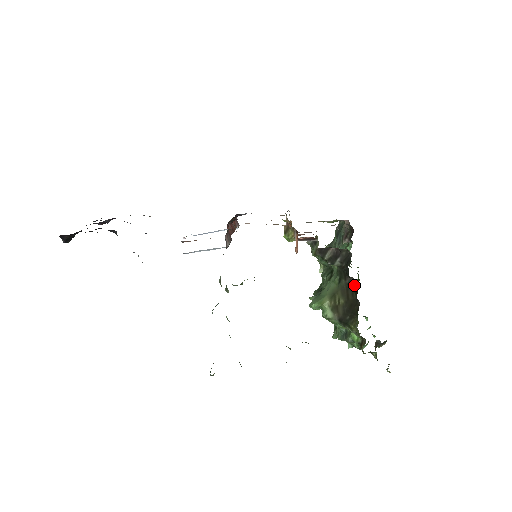
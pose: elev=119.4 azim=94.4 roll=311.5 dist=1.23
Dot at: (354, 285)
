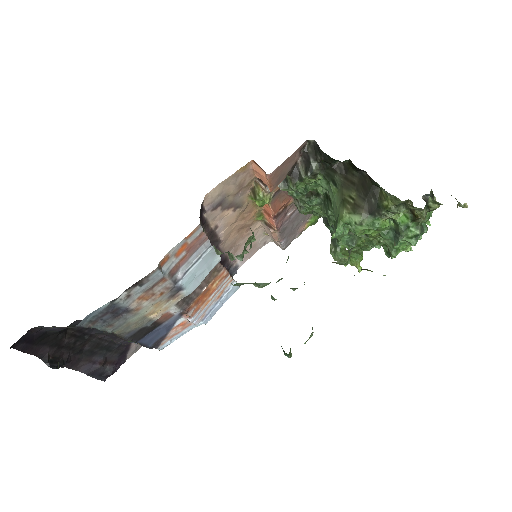
Dot at: (346, 166)
